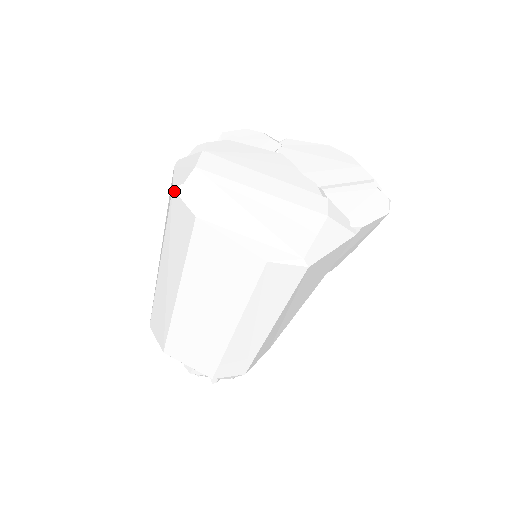
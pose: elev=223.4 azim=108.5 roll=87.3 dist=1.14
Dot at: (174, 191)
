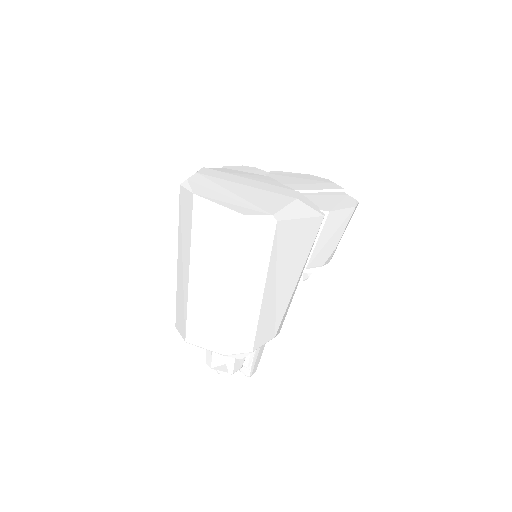
Dot at: (181, 186)
